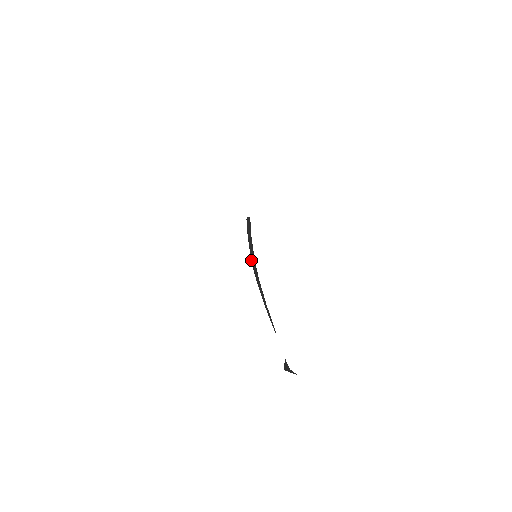
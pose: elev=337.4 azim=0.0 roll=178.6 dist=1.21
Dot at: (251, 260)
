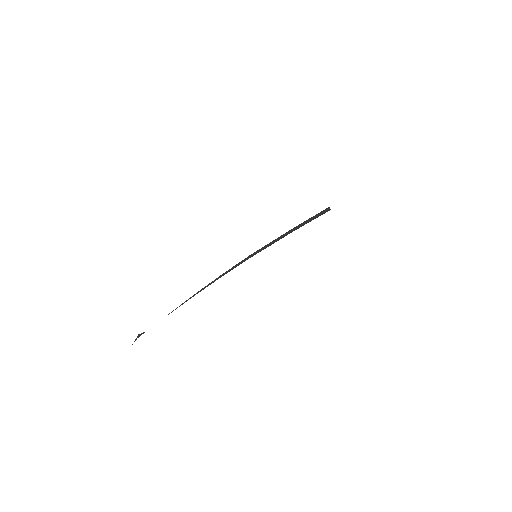
Dot at: (250, 256)
